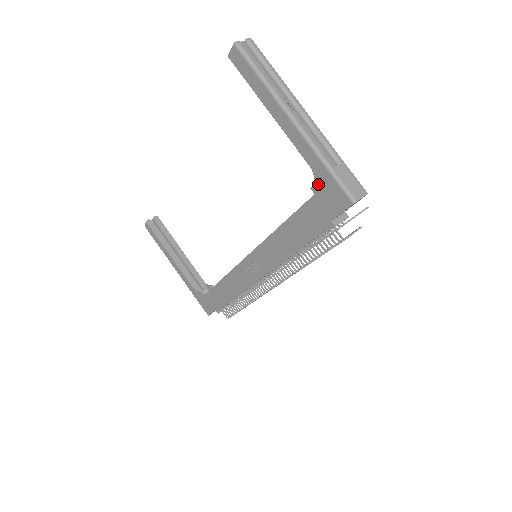
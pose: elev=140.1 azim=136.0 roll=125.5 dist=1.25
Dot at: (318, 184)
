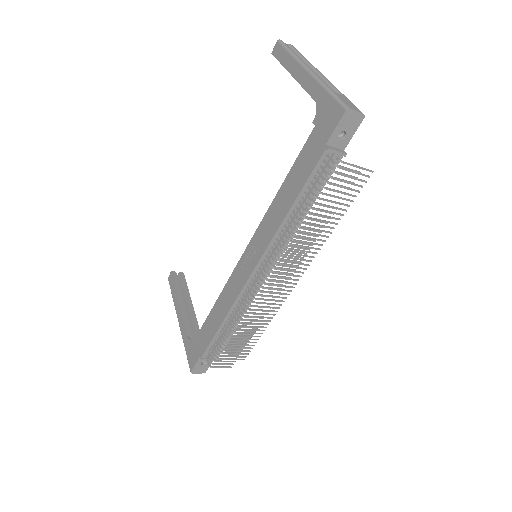
Dot at: (319, 113)
